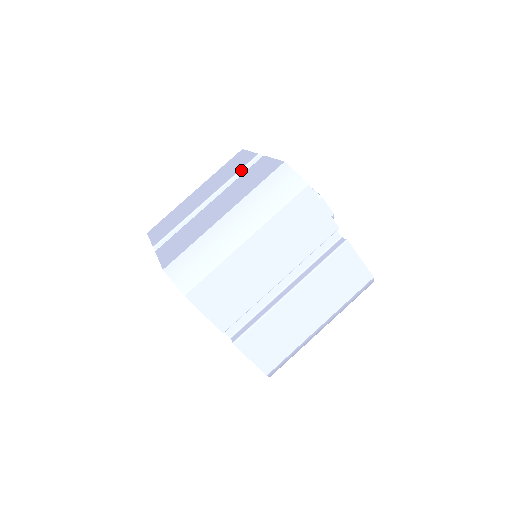
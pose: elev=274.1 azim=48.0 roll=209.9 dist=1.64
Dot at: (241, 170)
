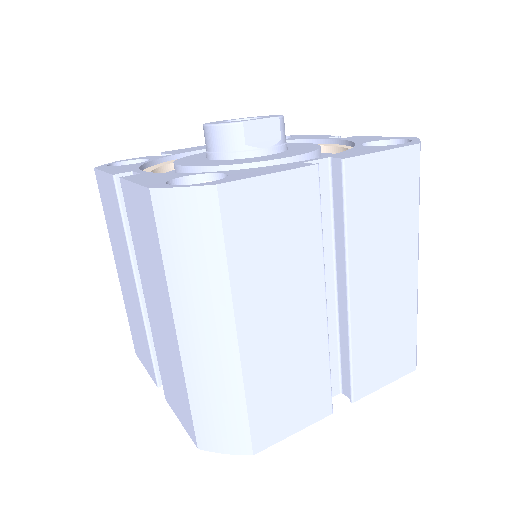
Dot at: (123, 217)
